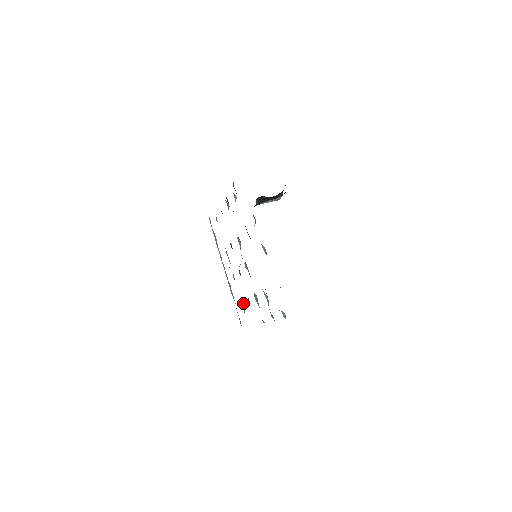
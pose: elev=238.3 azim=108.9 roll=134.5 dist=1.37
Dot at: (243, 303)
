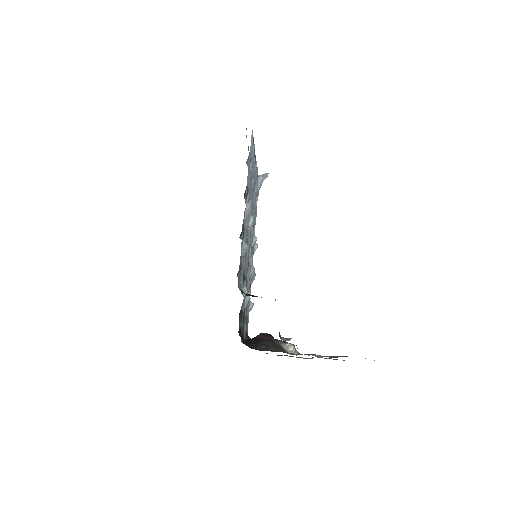
Dot at: (261, 182)
